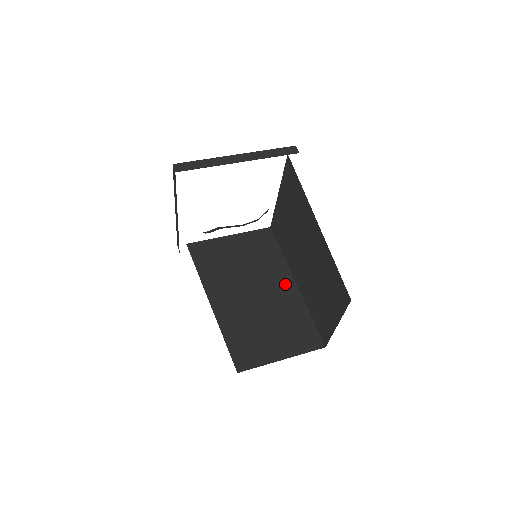
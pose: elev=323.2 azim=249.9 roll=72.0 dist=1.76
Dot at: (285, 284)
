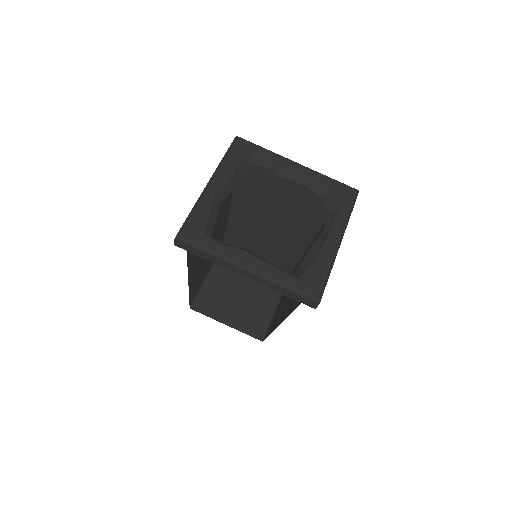
Dot at: (302, 237)
